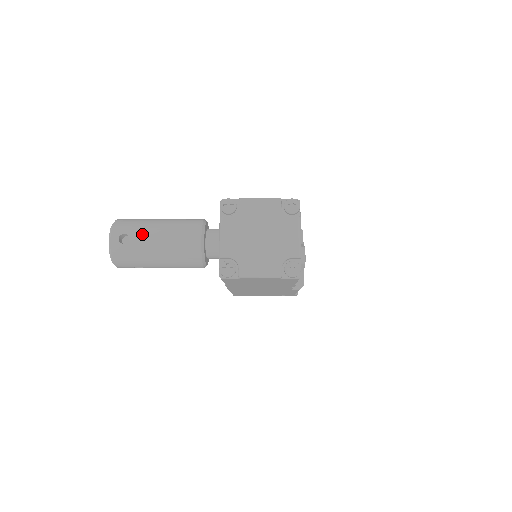
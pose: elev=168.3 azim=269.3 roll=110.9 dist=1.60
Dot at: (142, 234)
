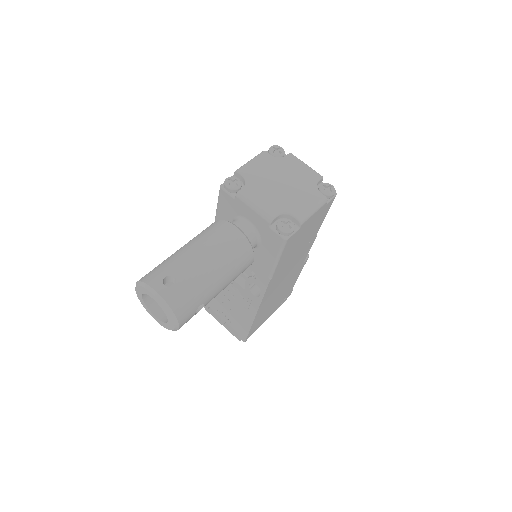
Dot at: (182, 264)
